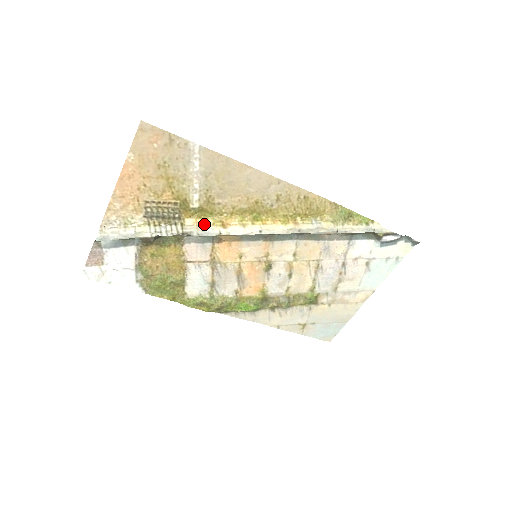
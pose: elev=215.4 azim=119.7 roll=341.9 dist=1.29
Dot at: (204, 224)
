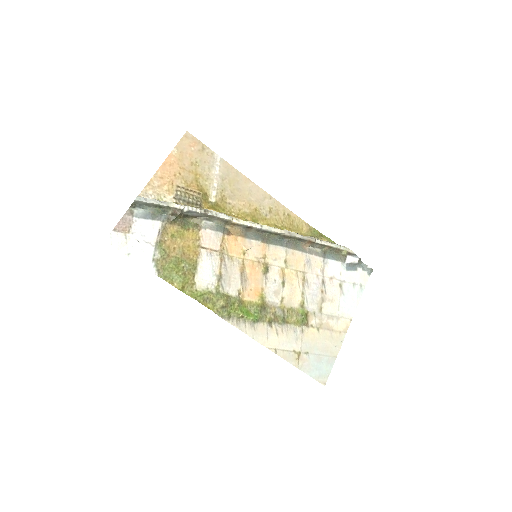
Dot at: occluded
